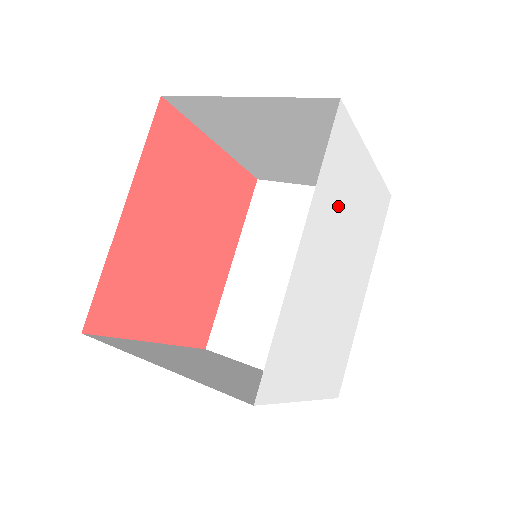
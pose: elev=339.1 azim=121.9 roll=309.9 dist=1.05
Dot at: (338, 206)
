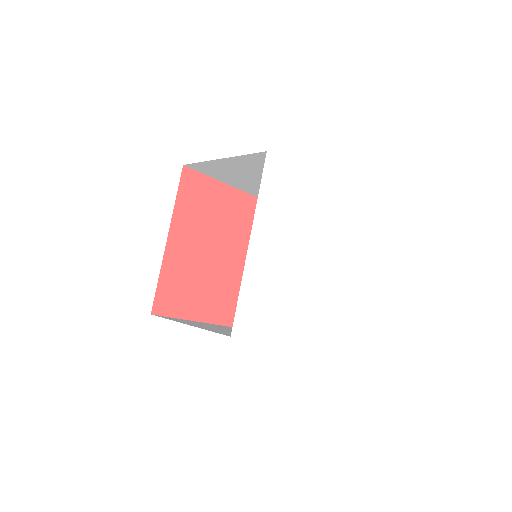
Dot at: (285, 215)
